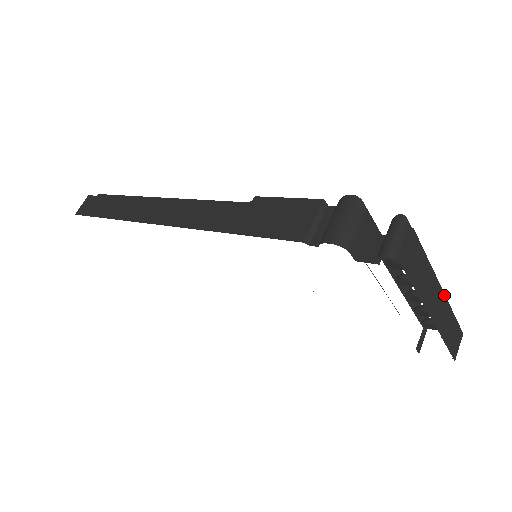
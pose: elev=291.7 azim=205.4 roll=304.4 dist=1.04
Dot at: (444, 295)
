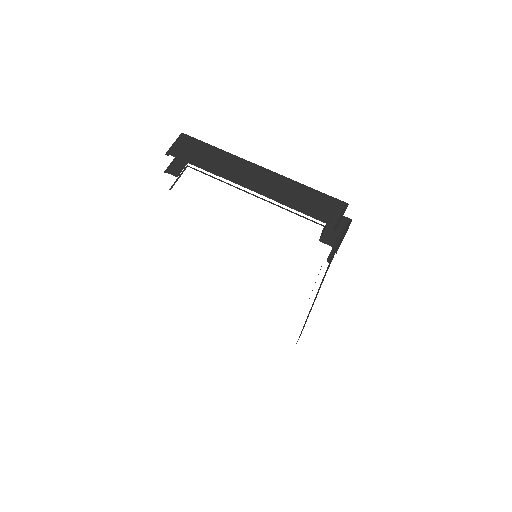
Dot at: (266, 171)
